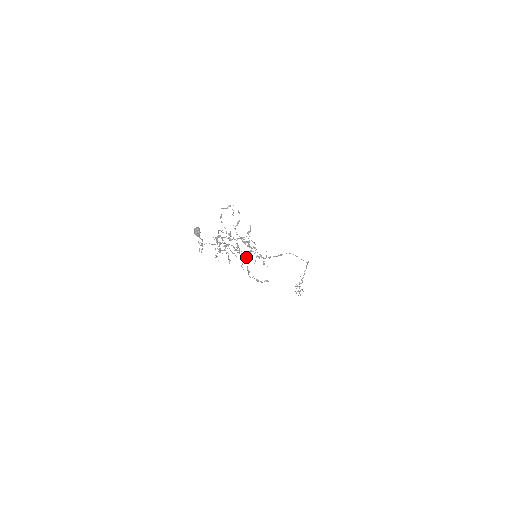
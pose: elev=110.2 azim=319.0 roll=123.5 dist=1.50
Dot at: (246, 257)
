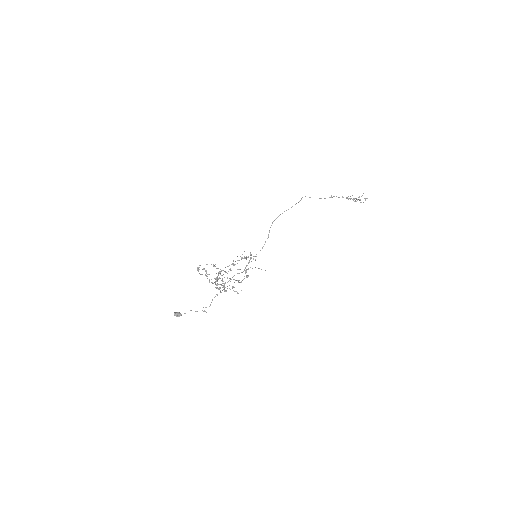
Dot at: (227, 278)
